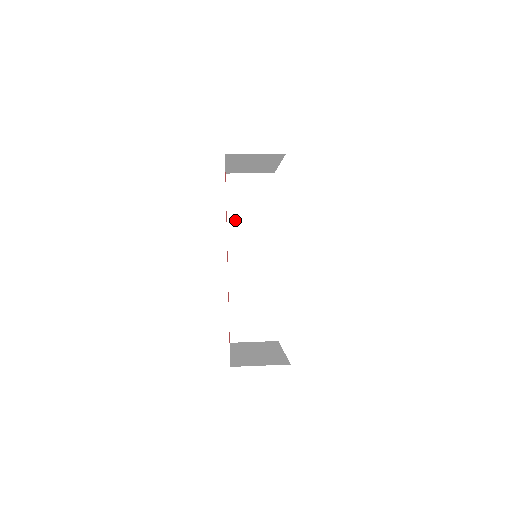
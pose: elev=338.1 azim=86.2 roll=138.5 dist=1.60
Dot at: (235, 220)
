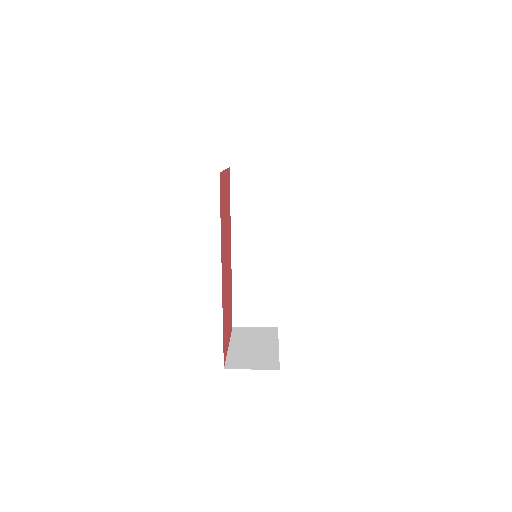
Dot at: (239, 214)
